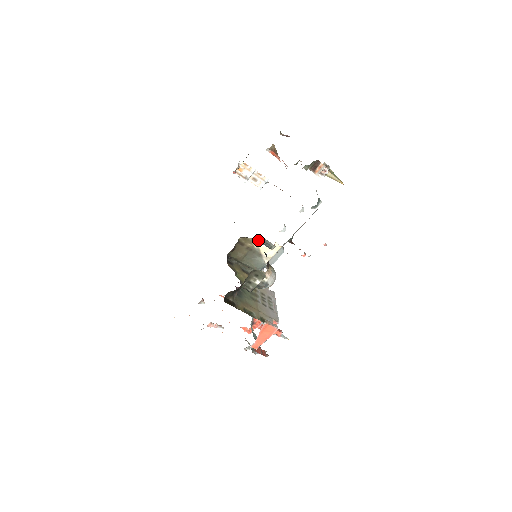
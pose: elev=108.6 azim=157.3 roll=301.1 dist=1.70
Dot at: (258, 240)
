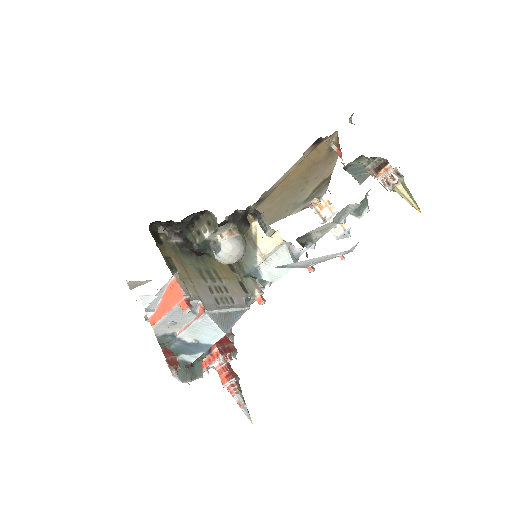
Dot at: occluded
